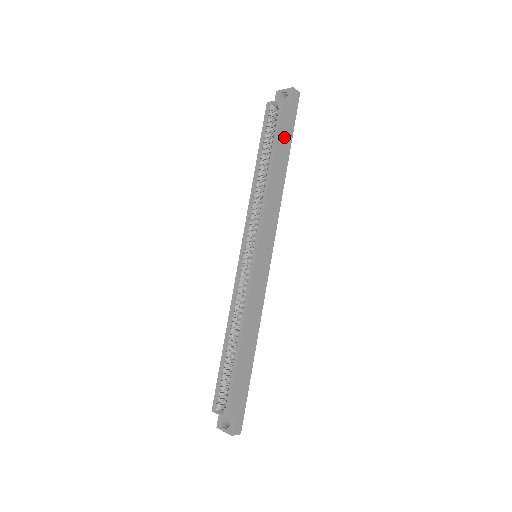
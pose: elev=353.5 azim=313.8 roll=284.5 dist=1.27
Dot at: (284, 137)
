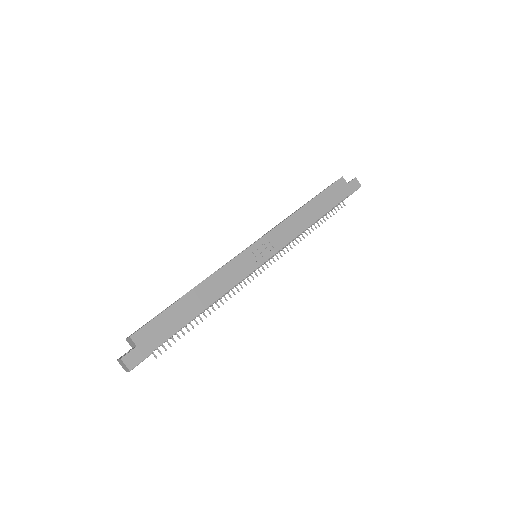
Dot at: (330, 197)
